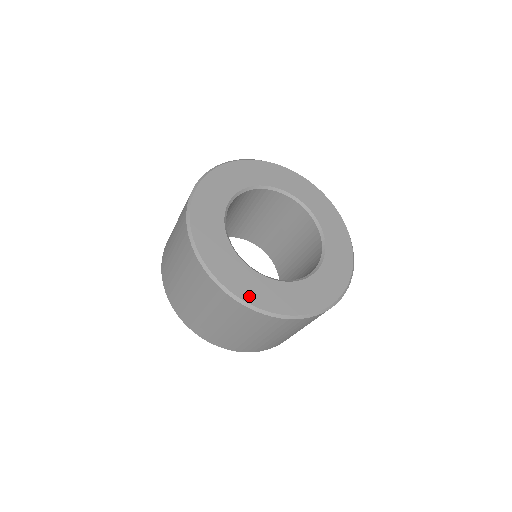
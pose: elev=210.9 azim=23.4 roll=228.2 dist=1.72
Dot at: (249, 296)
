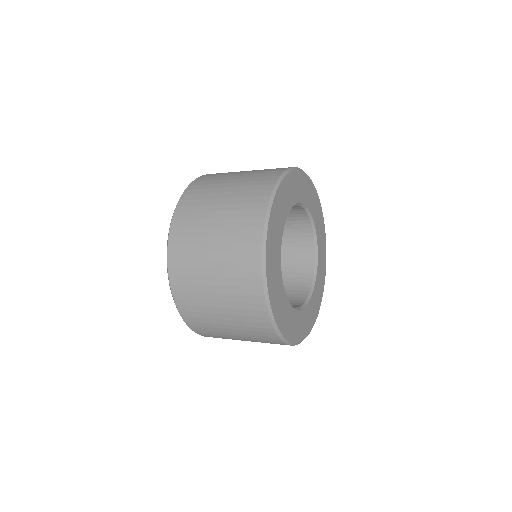
Dot at: (304, 334)
